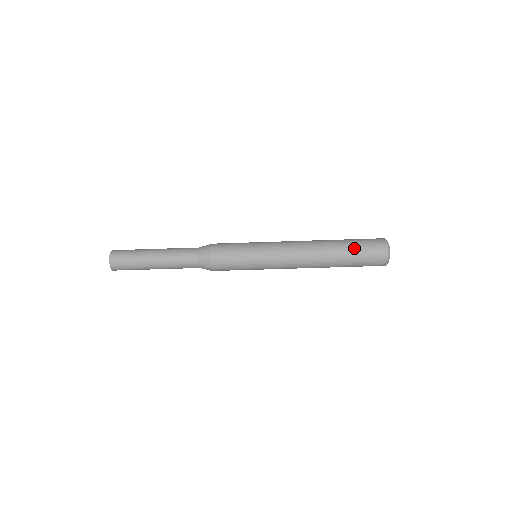
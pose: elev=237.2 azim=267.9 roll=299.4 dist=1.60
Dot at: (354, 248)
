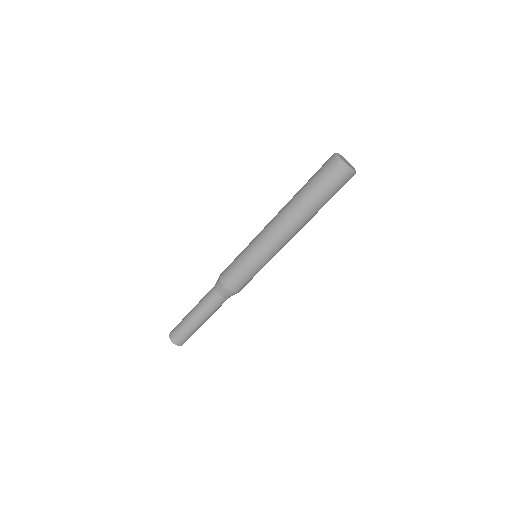
Dot at: (310, 182)
